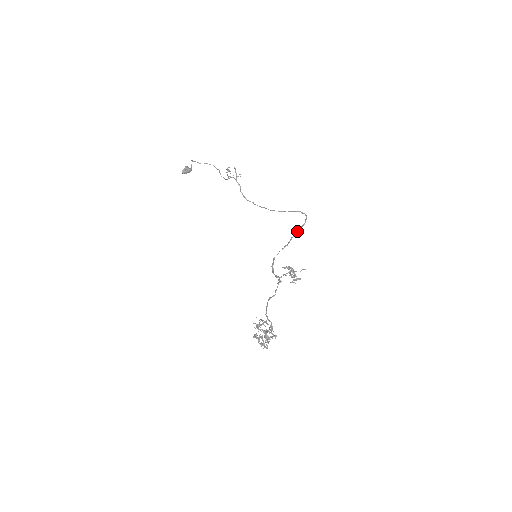
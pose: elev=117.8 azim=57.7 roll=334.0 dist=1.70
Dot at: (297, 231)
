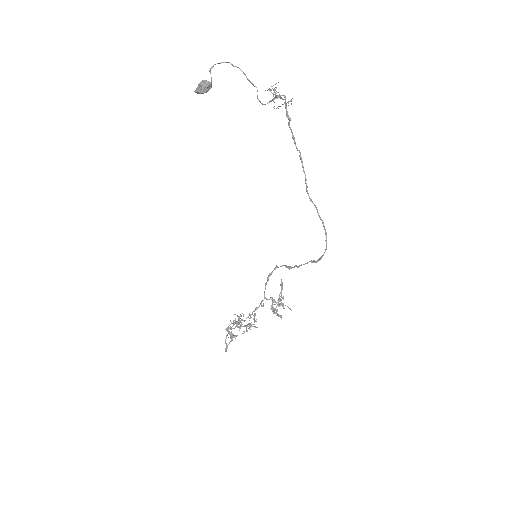
Dot at: (304, 264)
